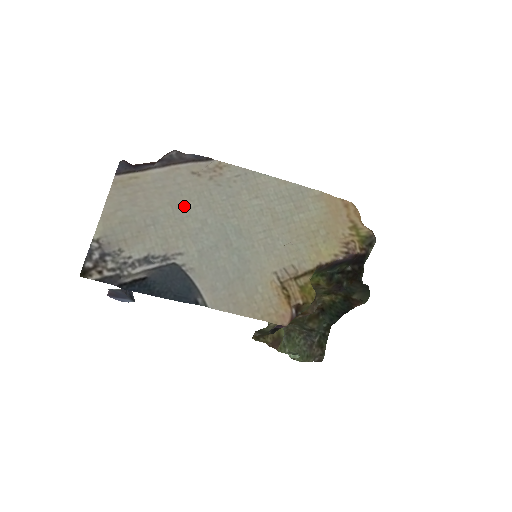
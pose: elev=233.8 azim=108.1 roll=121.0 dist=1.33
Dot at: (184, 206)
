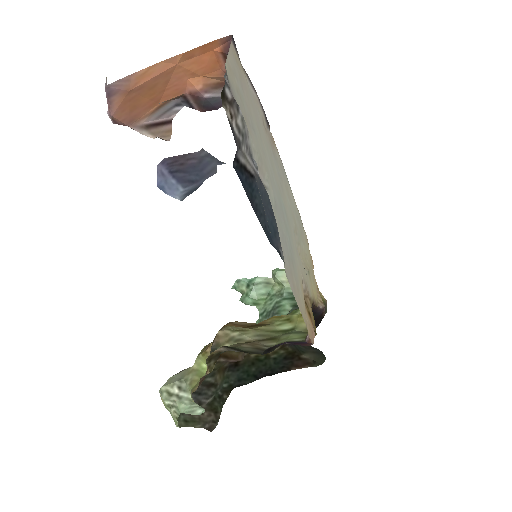
Dot at: (263, 143)
